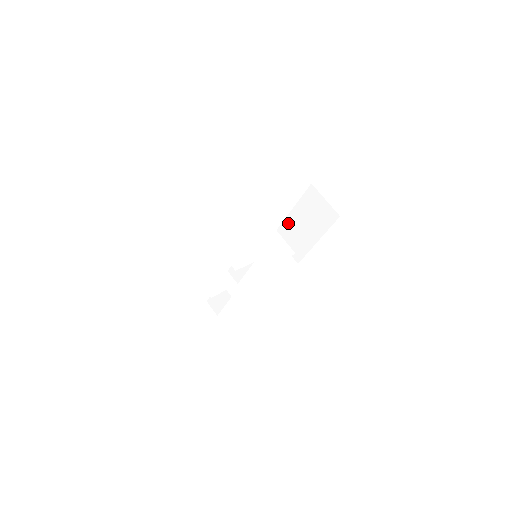
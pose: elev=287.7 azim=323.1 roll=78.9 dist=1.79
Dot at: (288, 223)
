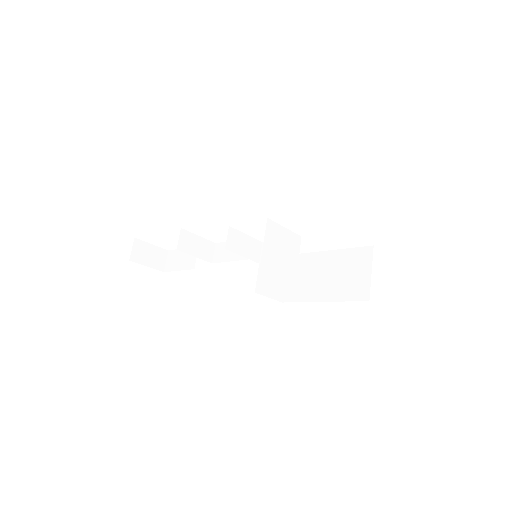
Dot at: (312, 258)
